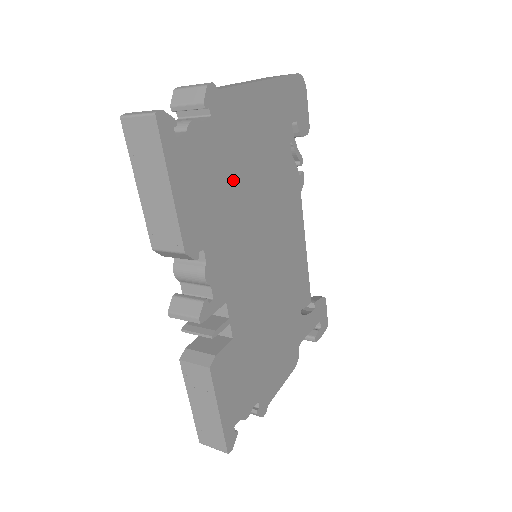
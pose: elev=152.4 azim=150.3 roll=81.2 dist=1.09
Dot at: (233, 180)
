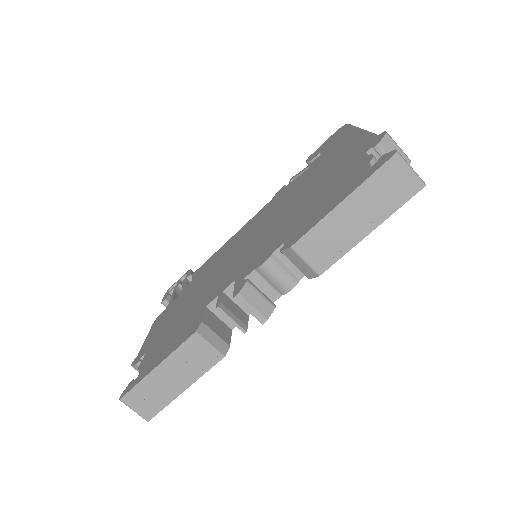
Dot at: occluded
